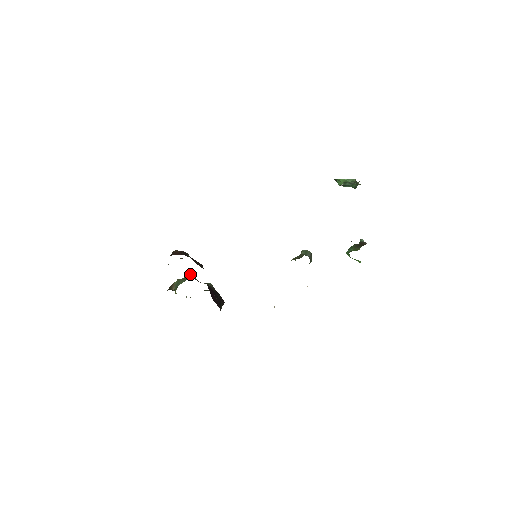
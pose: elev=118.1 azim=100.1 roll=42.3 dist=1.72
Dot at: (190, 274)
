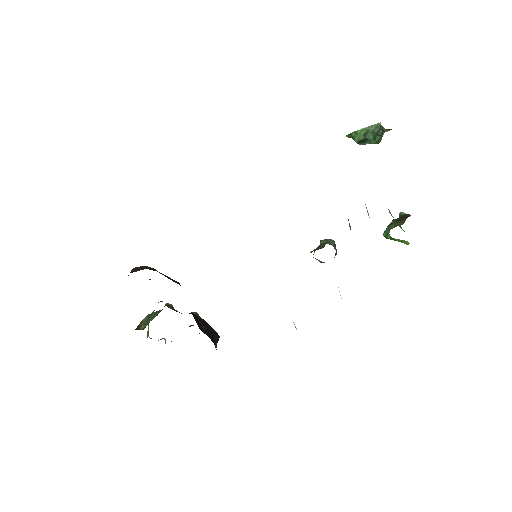
Dot at: occluded
